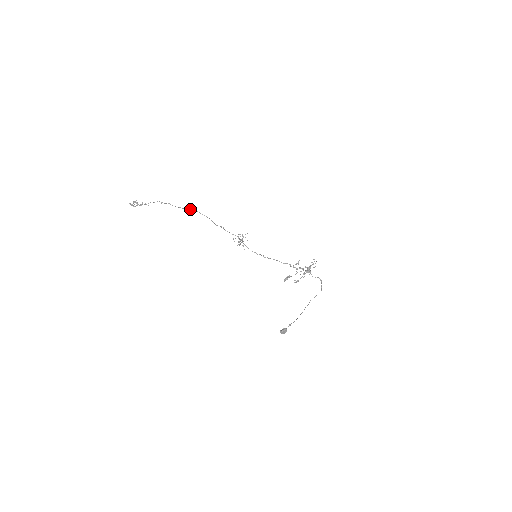
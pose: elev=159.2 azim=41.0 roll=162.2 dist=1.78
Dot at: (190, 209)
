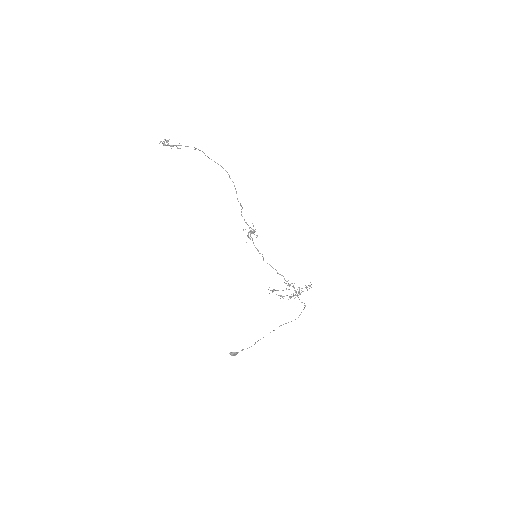
Dot at: (222, 167)
